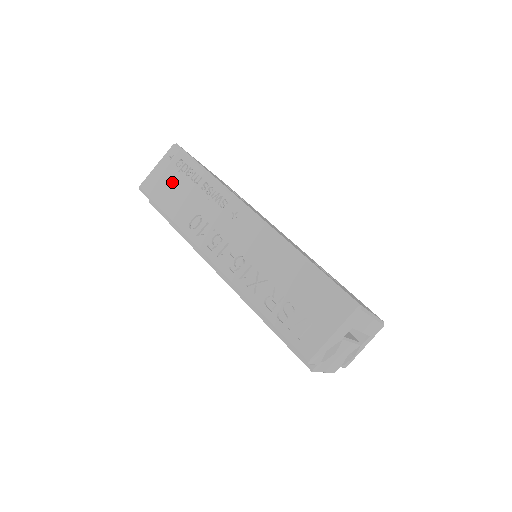
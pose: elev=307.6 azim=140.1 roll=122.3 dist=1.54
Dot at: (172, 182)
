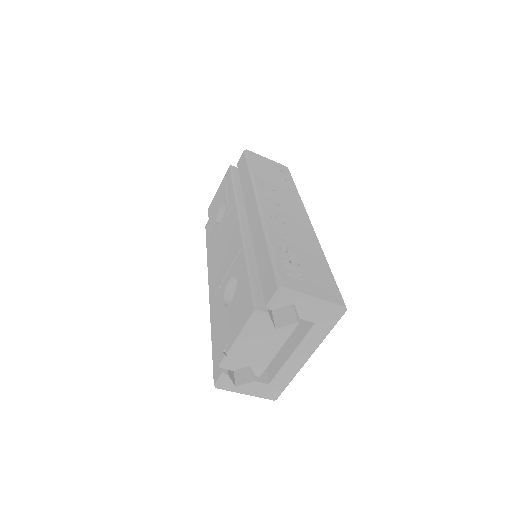
Dot at: (271, 169)
